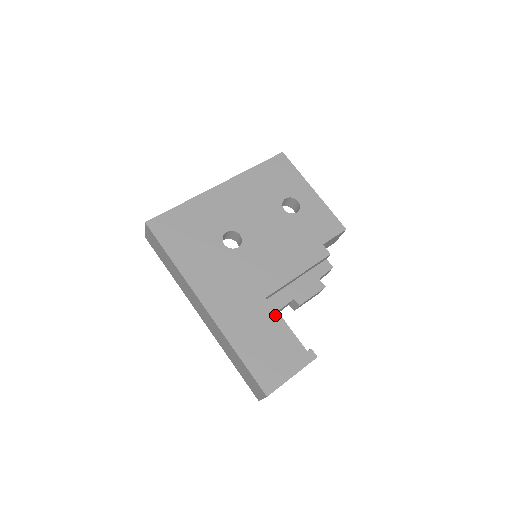
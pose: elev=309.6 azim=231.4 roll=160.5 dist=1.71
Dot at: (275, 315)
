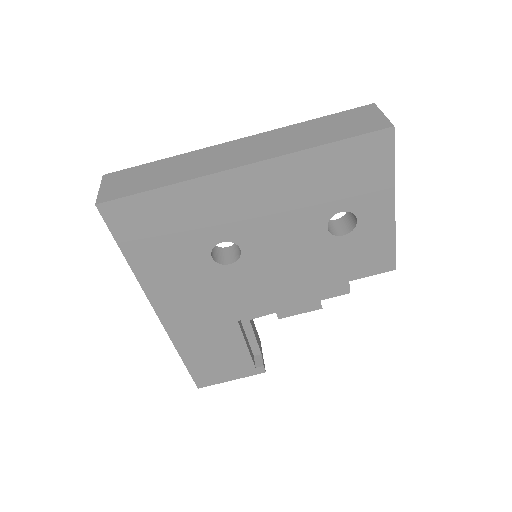
Dot at: (240, 337)
